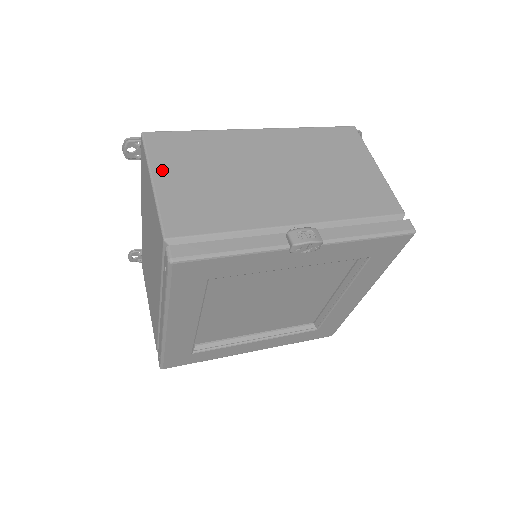
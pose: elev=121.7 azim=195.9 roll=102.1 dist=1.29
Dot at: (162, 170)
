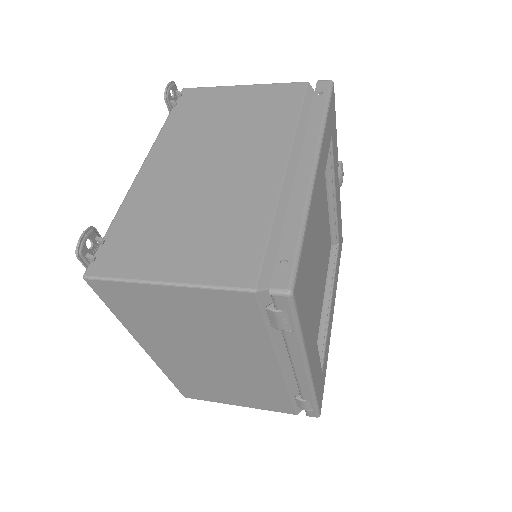
Dot at: occluded
